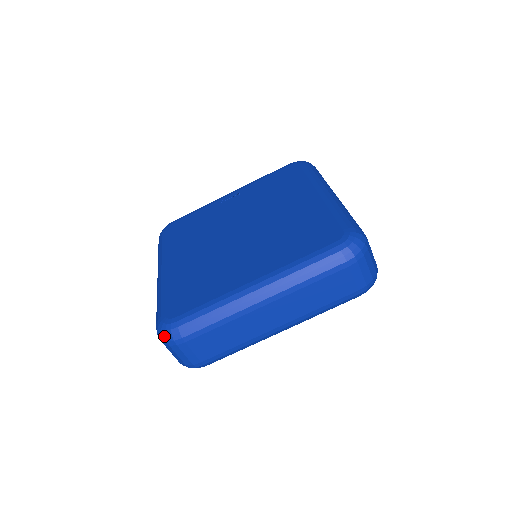
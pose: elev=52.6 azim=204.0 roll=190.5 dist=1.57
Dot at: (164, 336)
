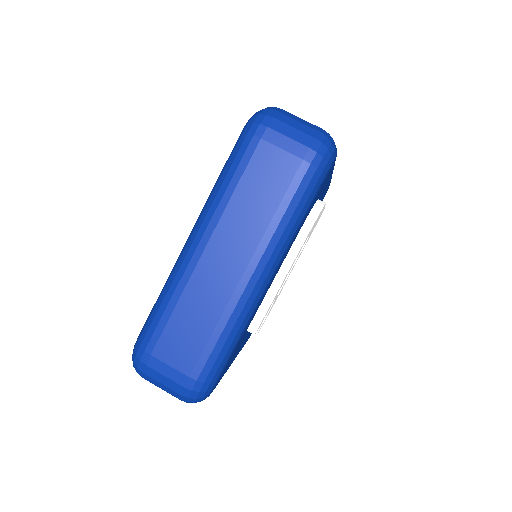
Dot at: (134, 364)
